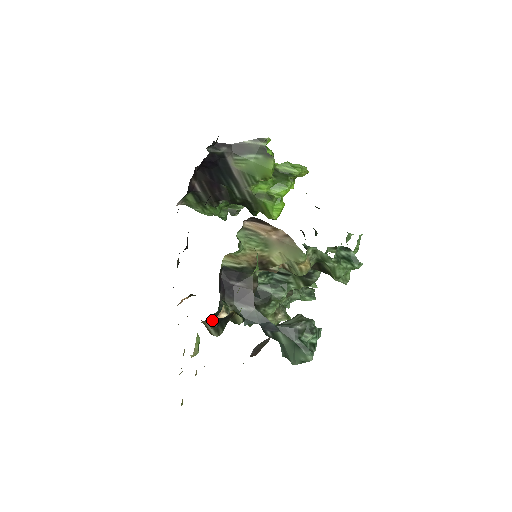
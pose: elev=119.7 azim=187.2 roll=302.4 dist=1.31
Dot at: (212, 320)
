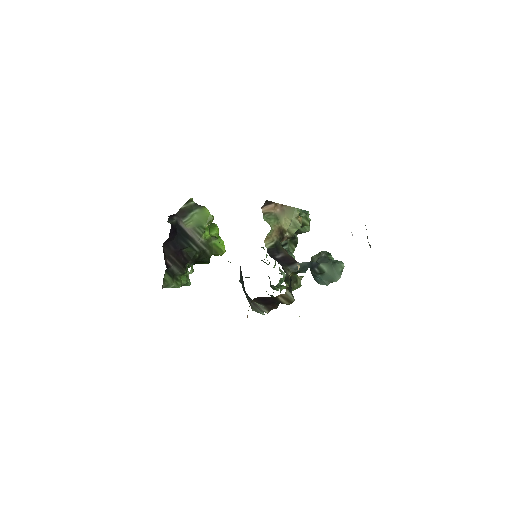
Dot at: (289, 285)
